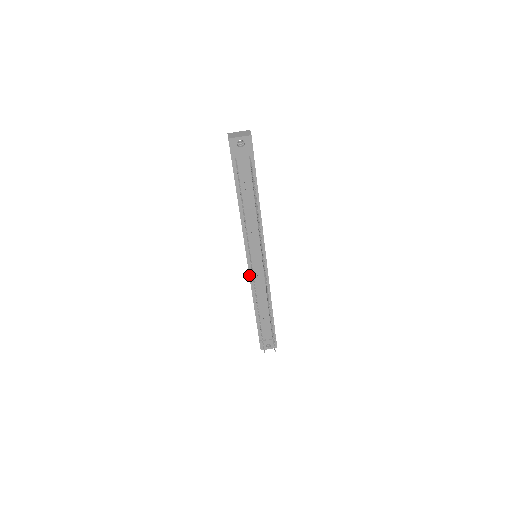
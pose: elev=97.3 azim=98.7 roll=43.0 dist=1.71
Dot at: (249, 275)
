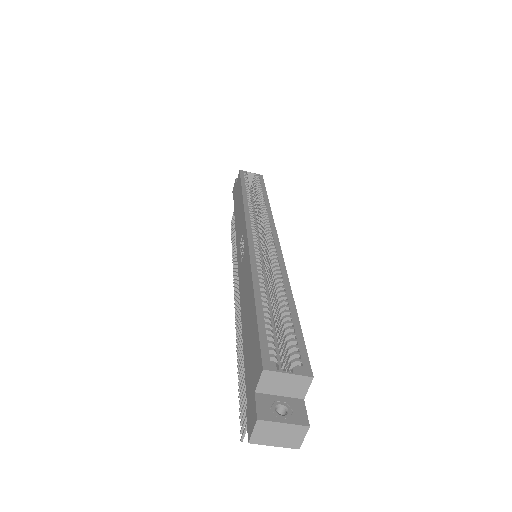
Dot at: (237, 249)
